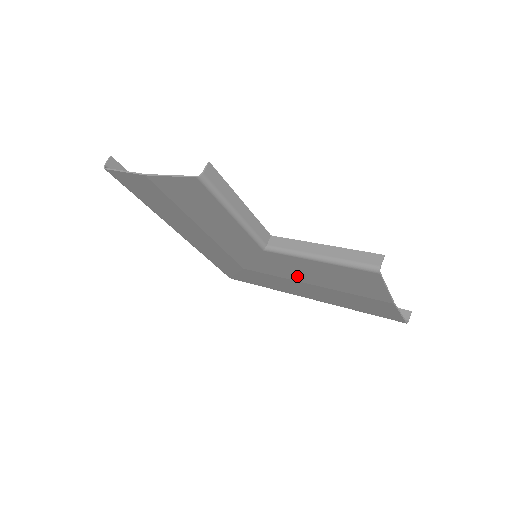
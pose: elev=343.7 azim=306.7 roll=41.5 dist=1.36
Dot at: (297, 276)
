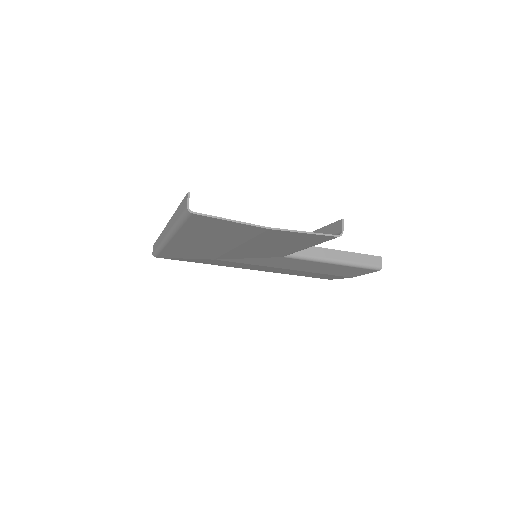
Dot at: (283, 266)
